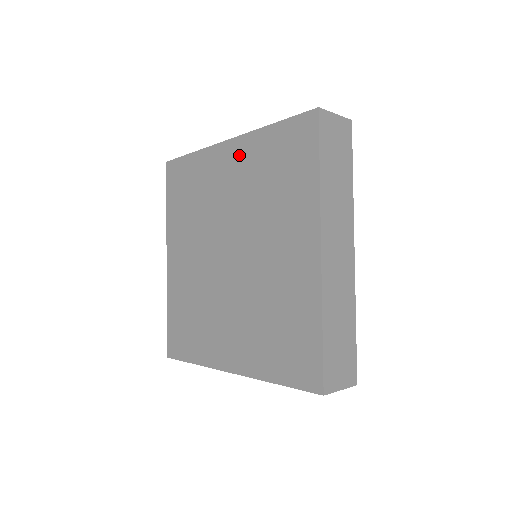
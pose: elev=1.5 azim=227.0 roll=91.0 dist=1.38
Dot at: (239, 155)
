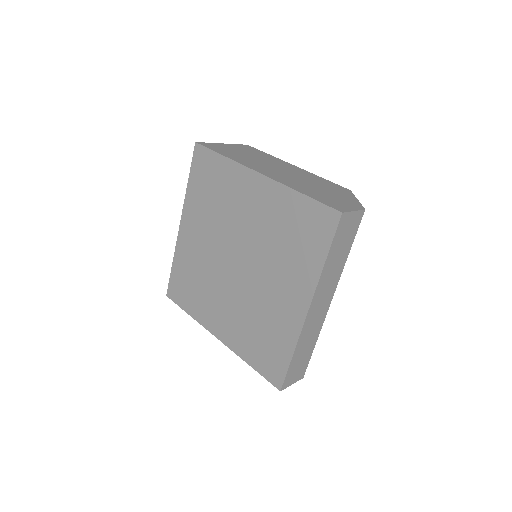
Dot at: (266, 194)
